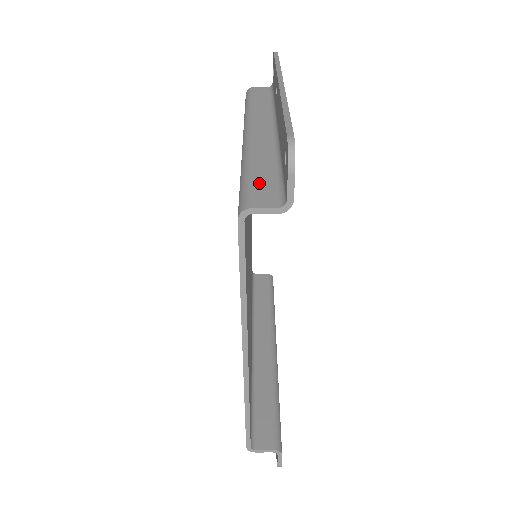
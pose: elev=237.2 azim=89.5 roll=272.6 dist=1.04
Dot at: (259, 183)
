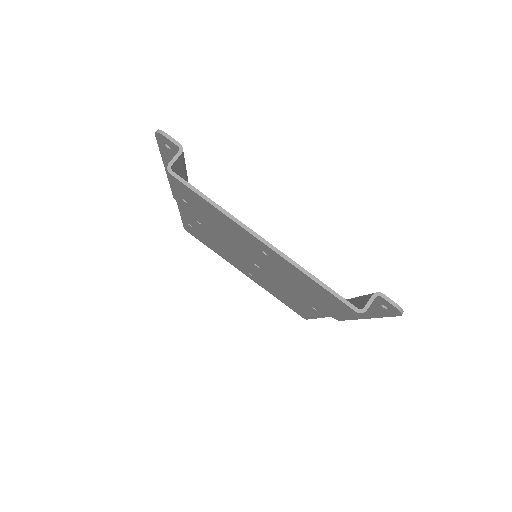
Dot at: occluded
